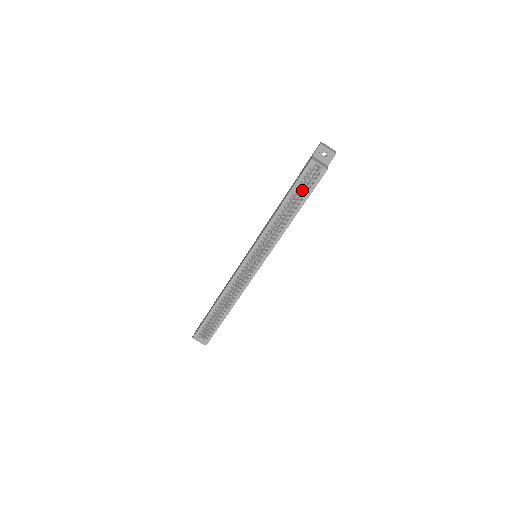
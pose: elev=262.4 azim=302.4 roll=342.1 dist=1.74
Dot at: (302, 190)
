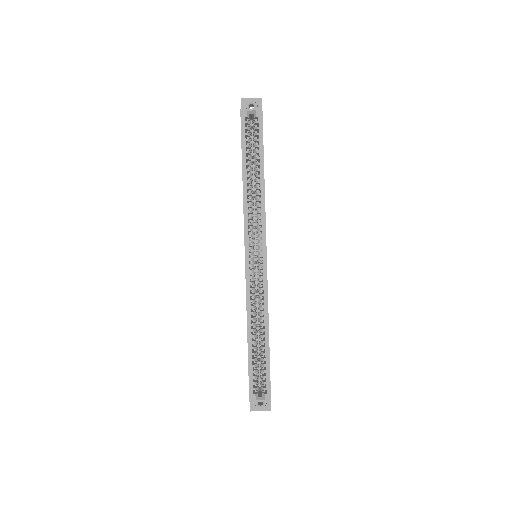
Dot at: (253, 150)
